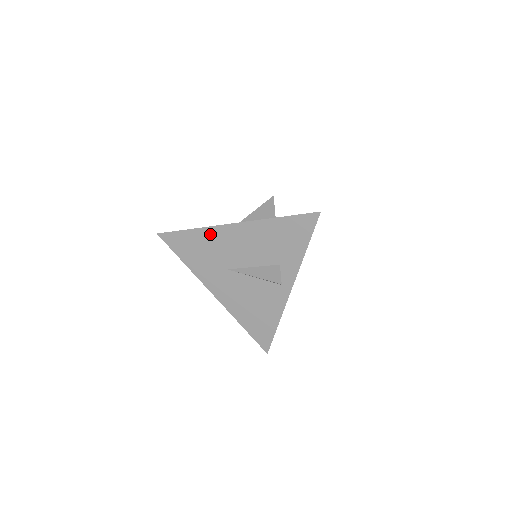
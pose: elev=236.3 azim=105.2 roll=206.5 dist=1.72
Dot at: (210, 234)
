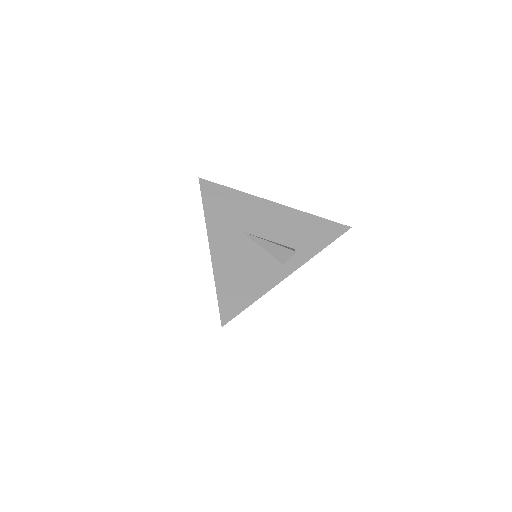
Dot at: (248, 200)
